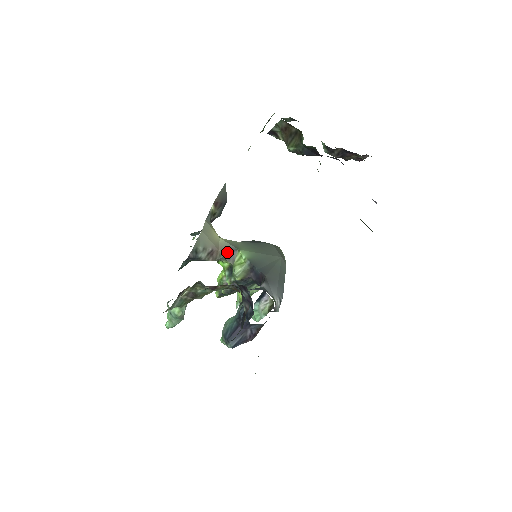
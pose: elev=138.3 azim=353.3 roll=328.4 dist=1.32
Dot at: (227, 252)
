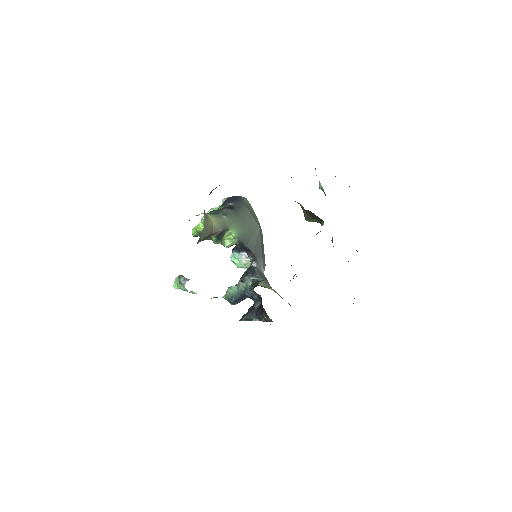
Dot at: (219, 232)
